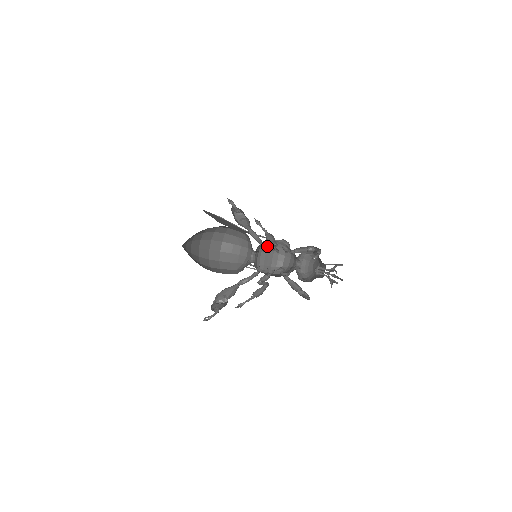
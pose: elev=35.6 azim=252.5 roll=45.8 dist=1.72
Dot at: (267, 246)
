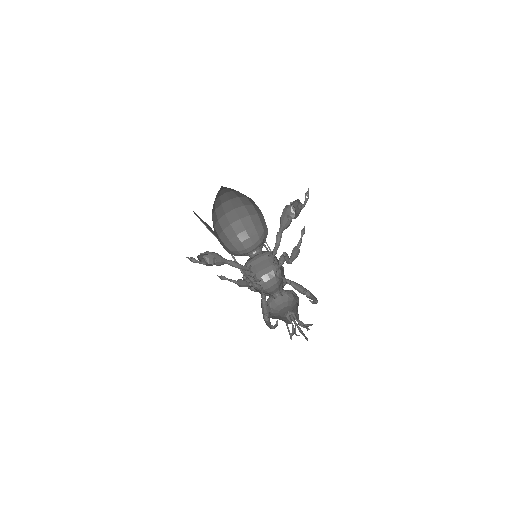
Dot at: (267, 258)
